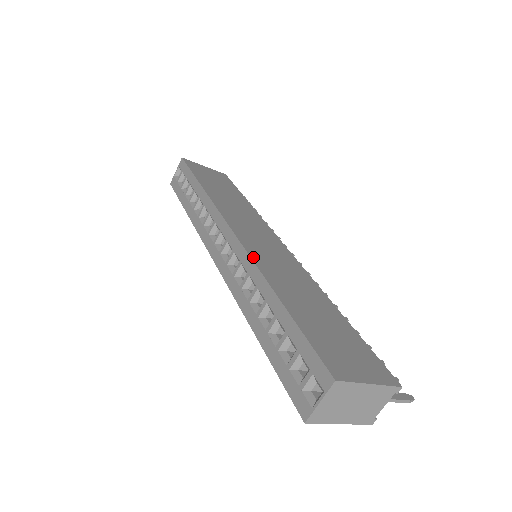
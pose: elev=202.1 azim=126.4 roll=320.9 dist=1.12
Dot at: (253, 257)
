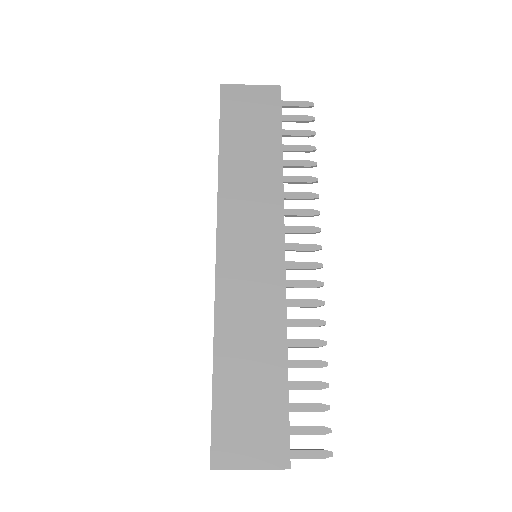
Dot at: (218, 297)
